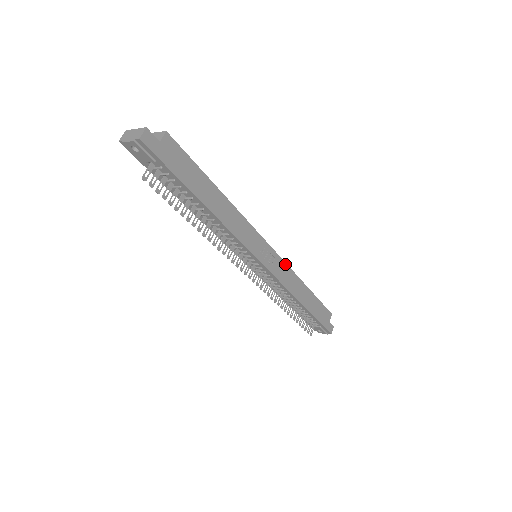
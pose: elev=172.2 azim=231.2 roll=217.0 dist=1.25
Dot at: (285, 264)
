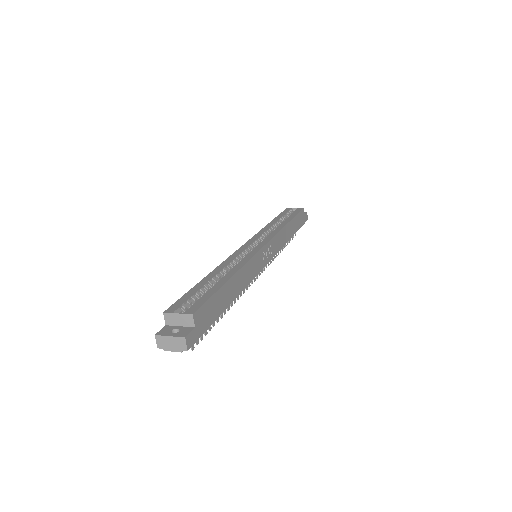
Dot at: (275, 236)
